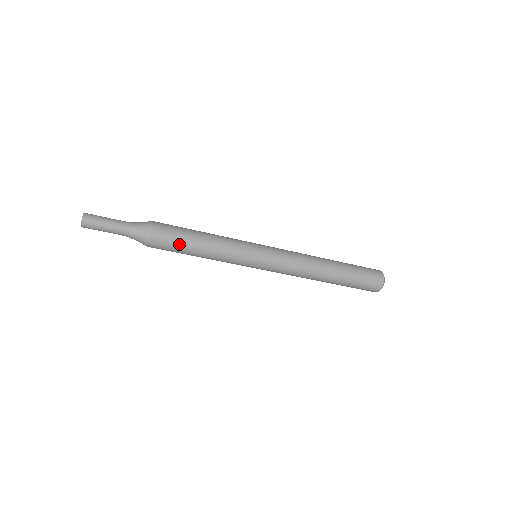
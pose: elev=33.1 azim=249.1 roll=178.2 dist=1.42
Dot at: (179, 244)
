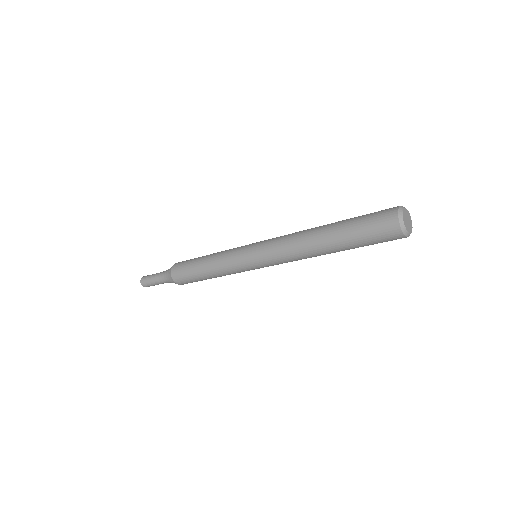
Dot at: (190, 274)
